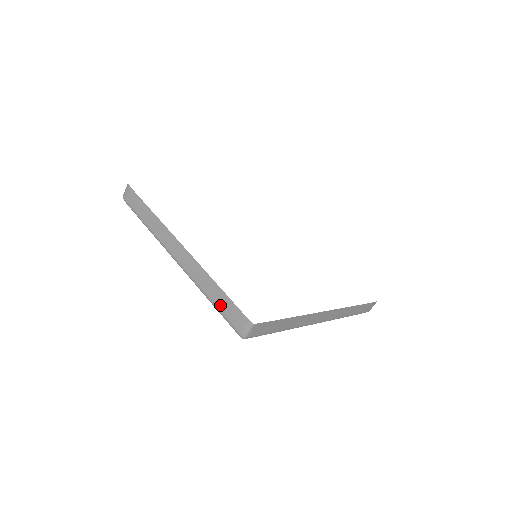
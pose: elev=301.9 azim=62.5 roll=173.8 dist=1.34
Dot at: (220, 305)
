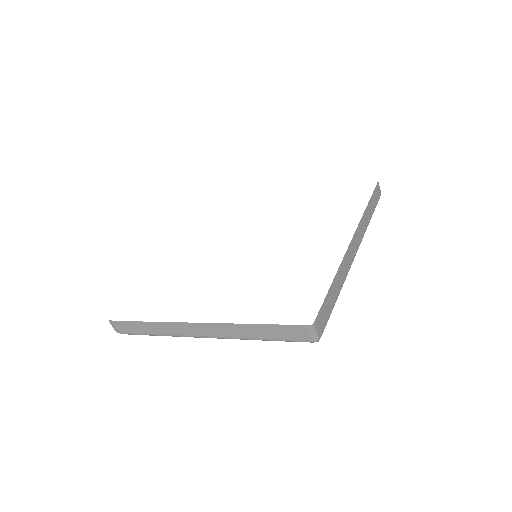
Dot at: (273, 336)
